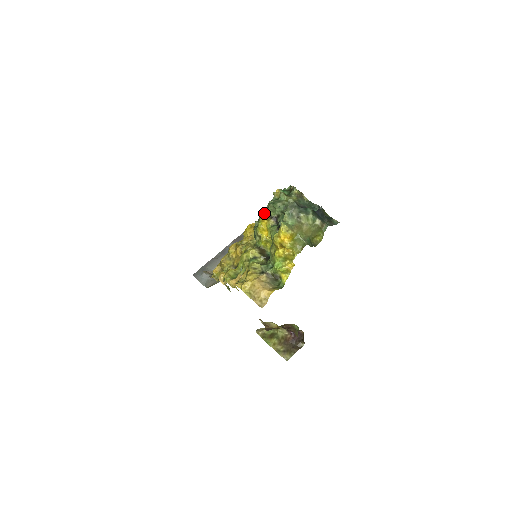
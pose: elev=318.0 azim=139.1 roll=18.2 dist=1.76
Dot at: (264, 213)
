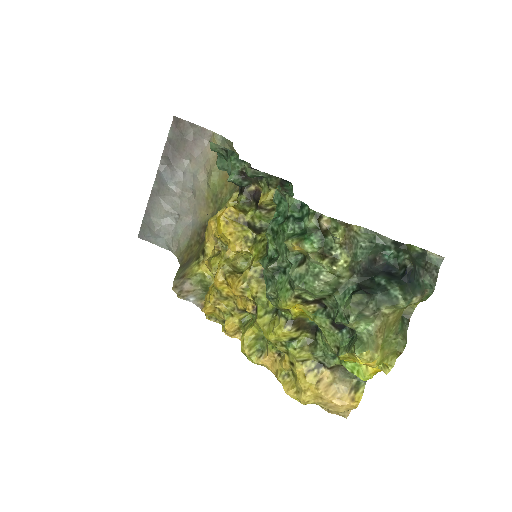
Dot at: (289, 299)
